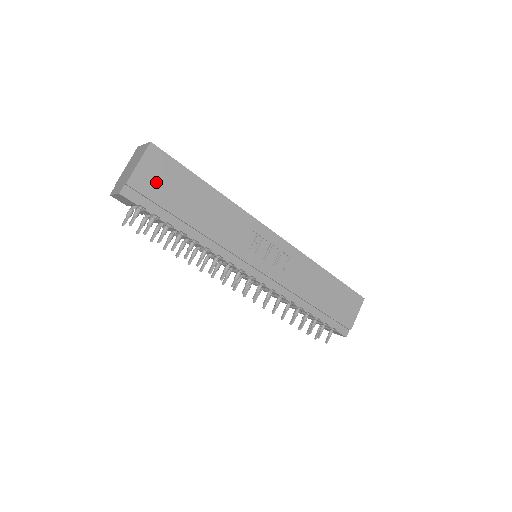
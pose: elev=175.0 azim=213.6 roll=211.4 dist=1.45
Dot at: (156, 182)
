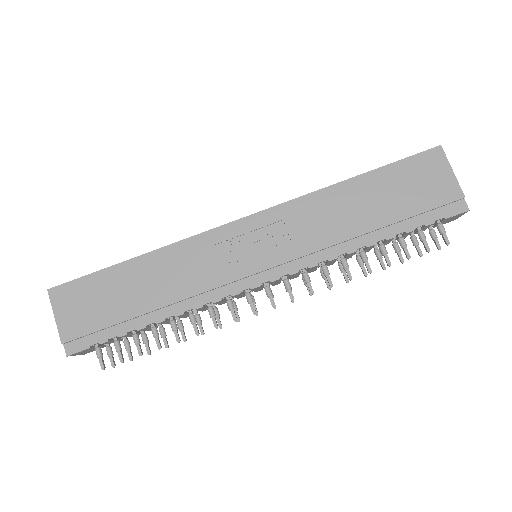
Dot at: (83, 314)
